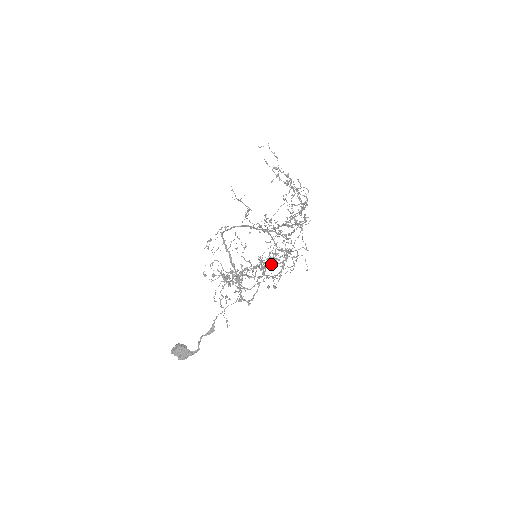
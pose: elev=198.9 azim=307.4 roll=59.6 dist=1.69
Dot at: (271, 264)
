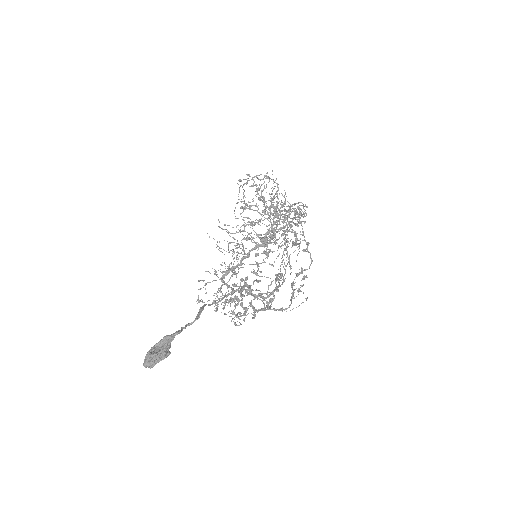
Dot at: (302, 279)
